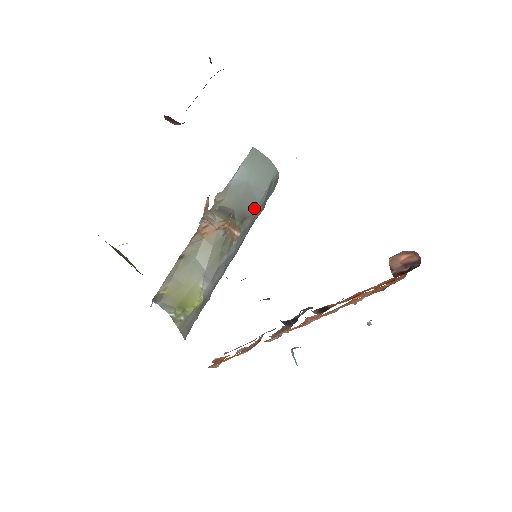
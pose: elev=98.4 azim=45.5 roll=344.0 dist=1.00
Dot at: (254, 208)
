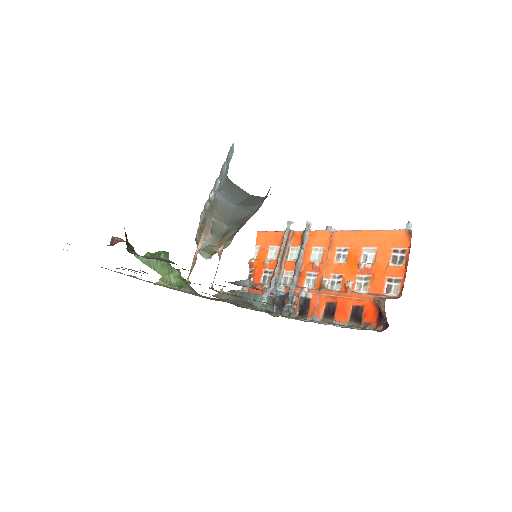
Dot at: (250, 216)
